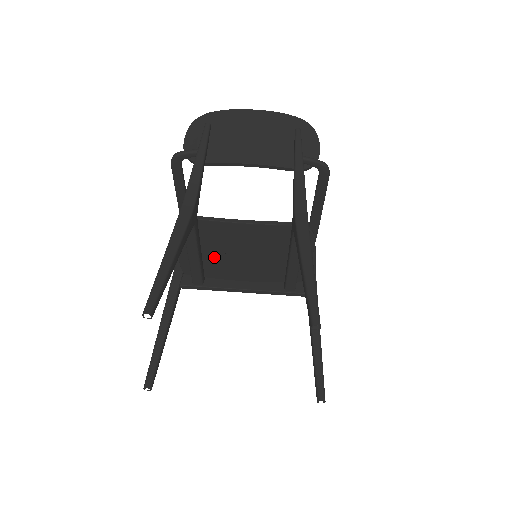
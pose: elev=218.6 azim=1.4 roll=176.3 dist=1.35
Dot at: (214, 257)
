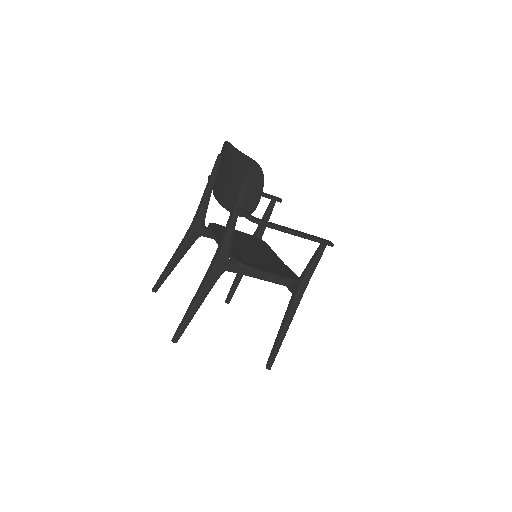
Dot at: occluded
